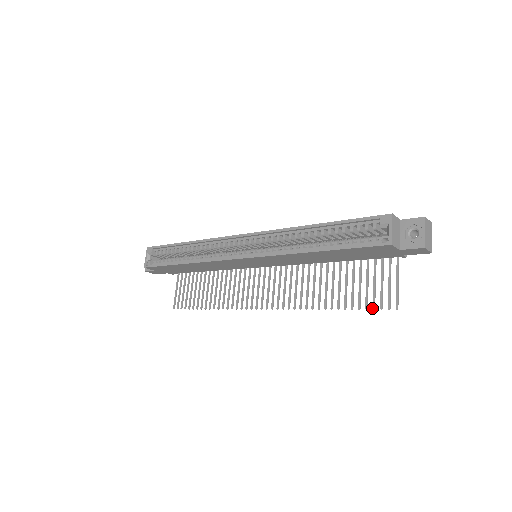
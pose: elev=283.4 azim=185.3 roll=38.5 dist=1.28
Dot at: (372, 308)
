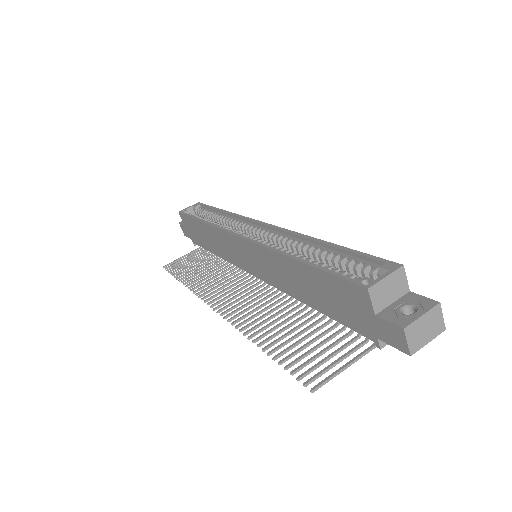
Dot at: (291, 371)
